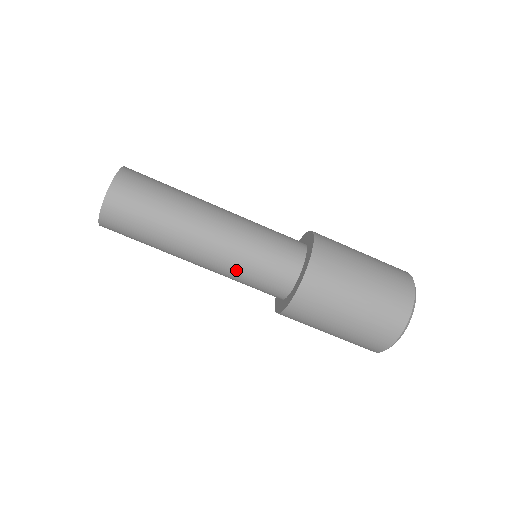
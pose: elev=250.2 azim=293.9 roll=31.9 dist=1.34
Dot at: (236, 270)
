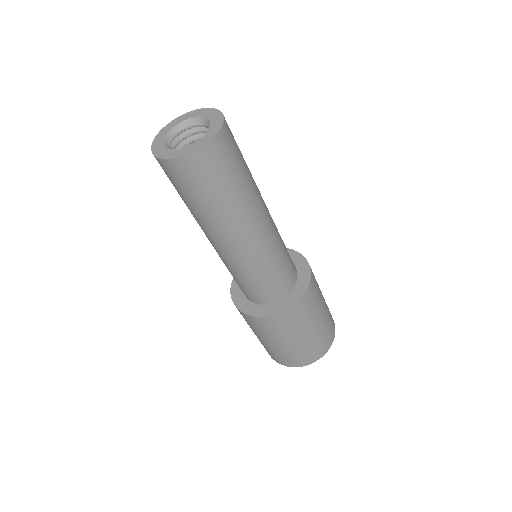
Dot at: (224, 263)
